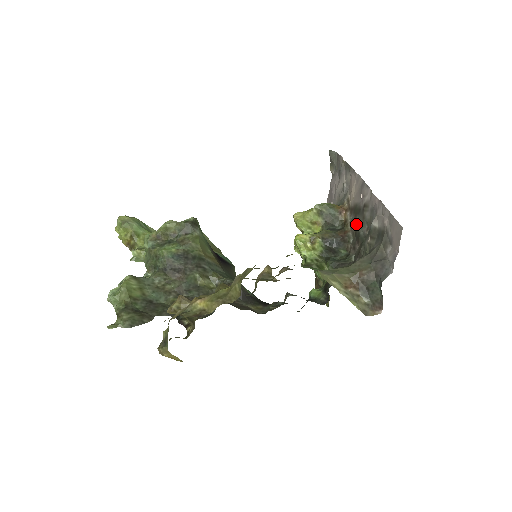
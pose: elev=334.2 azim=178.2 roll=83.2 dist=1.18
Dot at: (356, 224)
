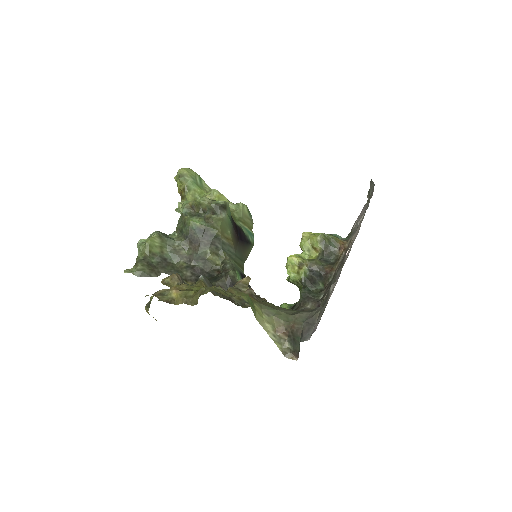
Dot at: (337, 270)
